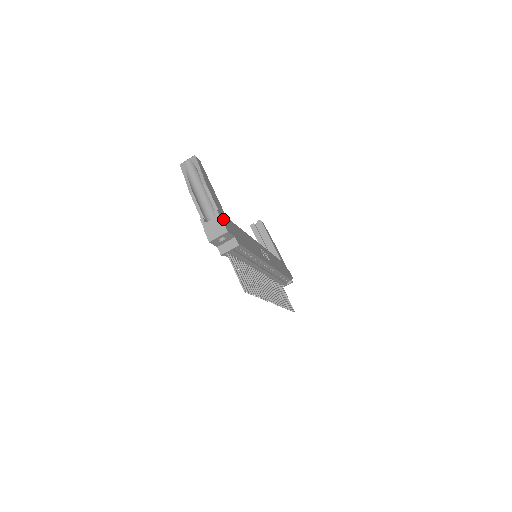
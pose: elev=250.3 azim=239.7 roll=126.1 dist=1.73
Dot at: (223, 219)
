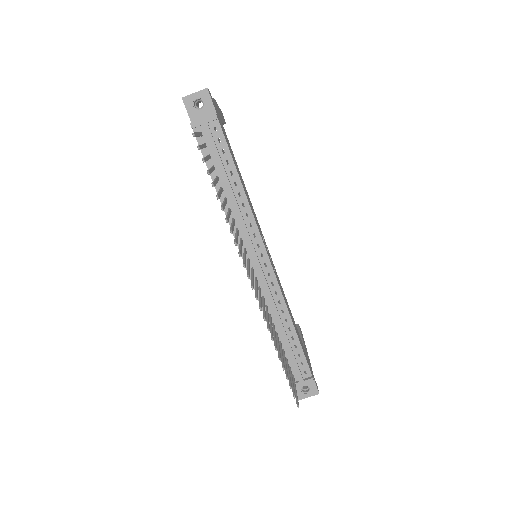
Dot at: occluded
